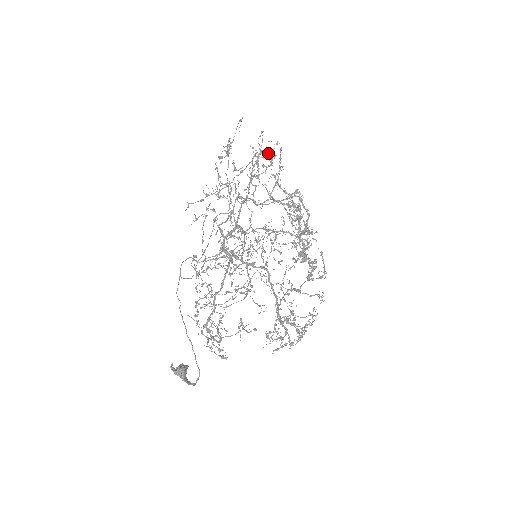
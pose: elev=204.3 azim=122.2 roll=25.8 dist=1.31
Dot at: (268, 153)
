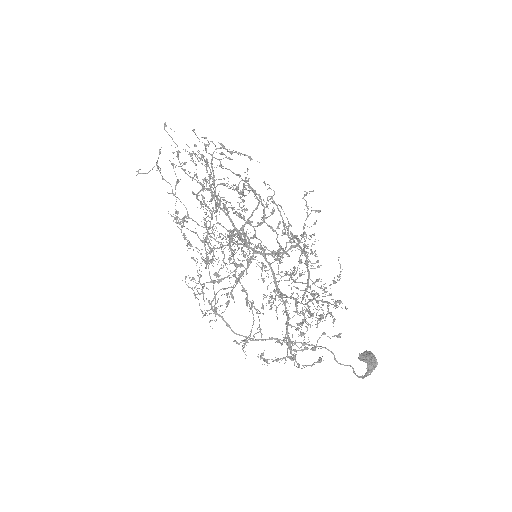
Dot at: occluded
